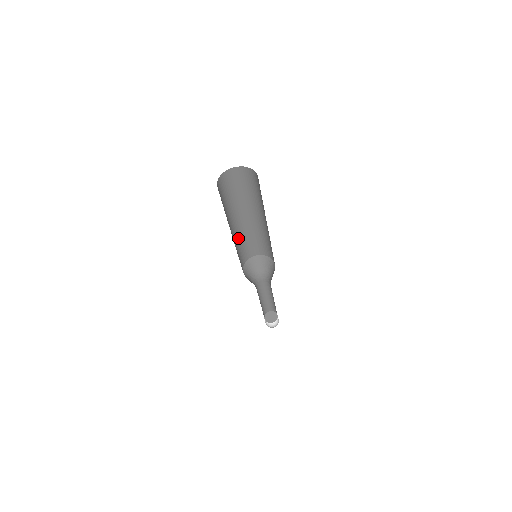
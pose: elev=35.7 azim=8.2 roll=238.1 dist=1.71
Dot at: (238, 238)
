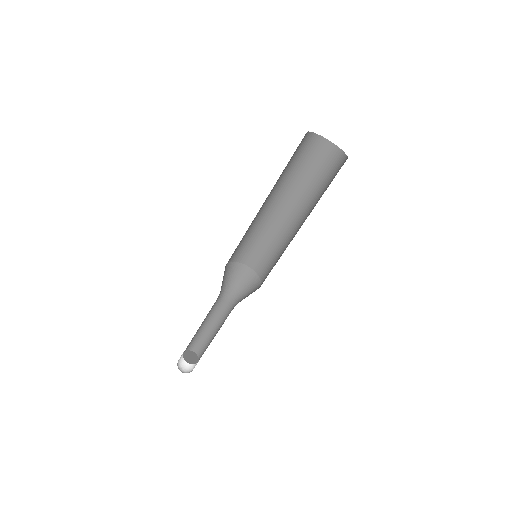
Dot at: (262, 225)
